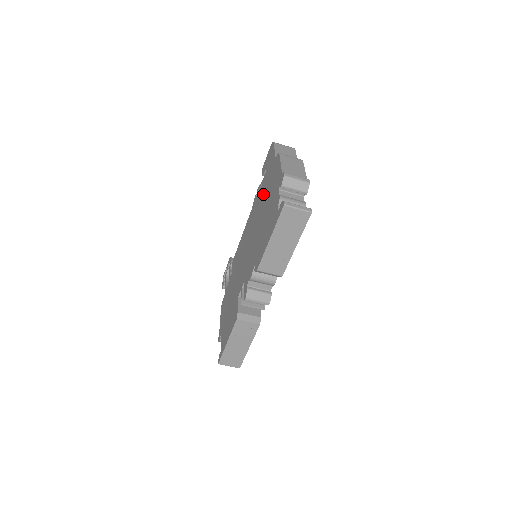
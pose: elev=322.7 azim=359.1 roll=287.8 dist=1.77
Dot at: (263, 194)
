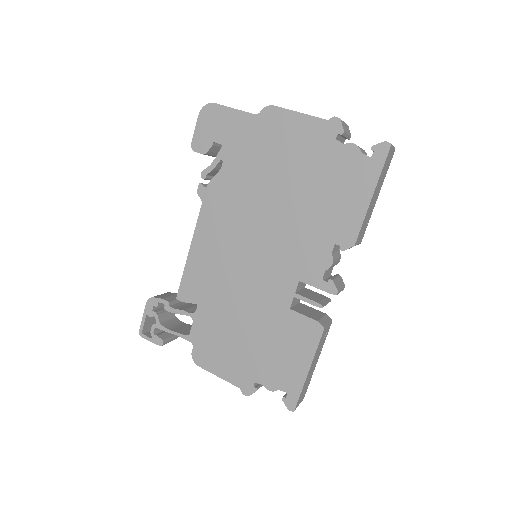
Dot at: (252, 169)
